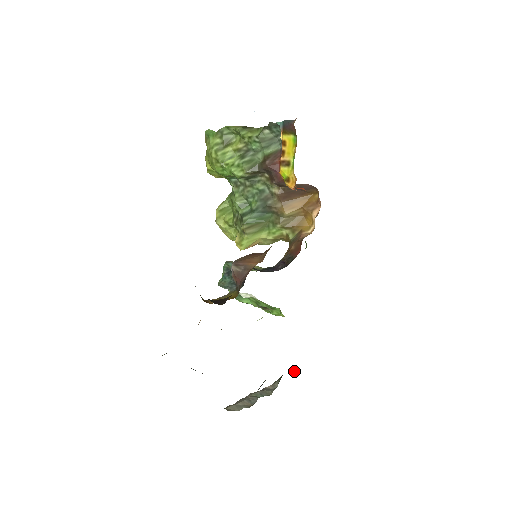
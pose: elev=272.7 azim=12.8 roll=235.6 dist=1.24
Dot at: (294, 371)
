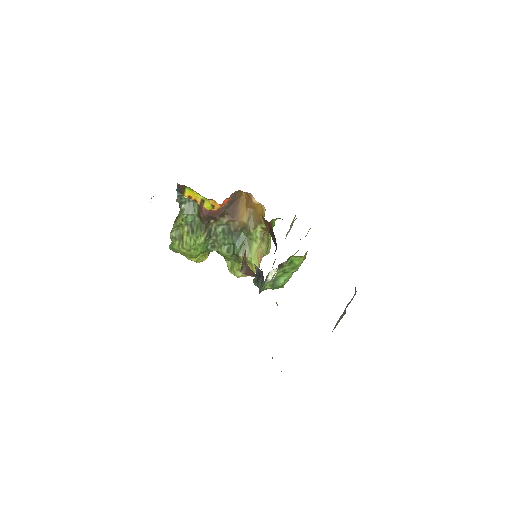
Dot at: occluded
